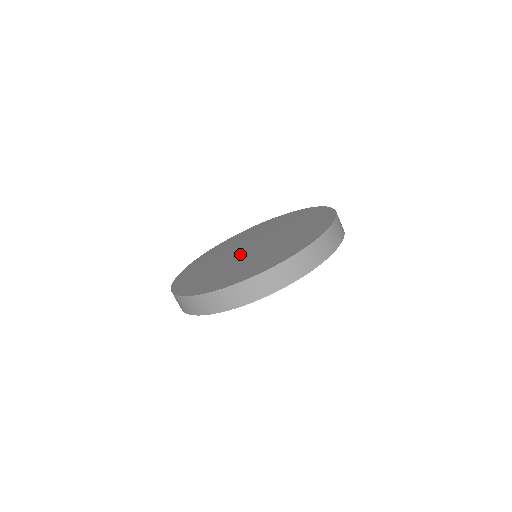
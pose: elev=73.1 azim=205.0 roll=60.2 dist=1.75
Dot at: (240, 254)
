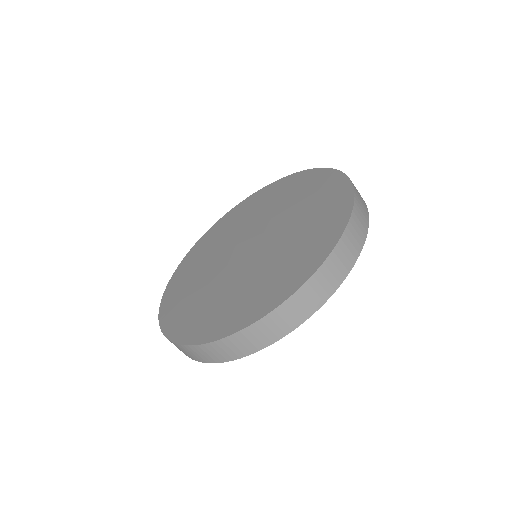
Dot at: (231, 260)
